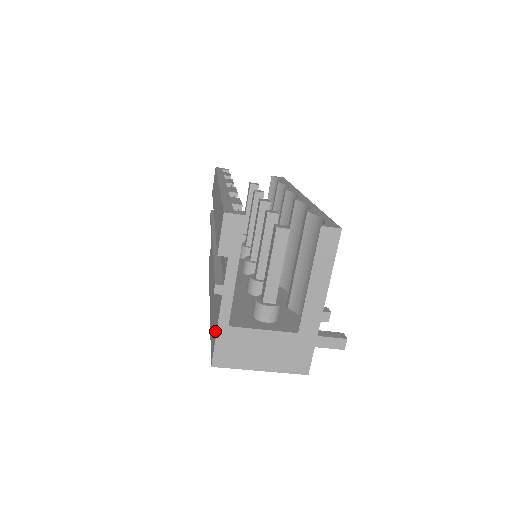
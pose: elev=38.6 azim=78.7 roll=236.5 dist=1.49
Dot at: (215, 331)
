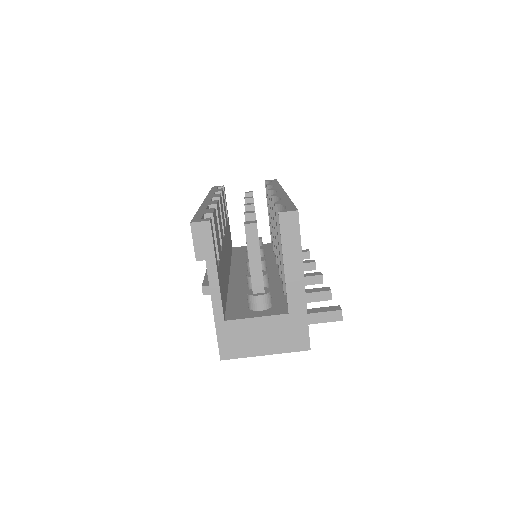
Dot at: occluded
